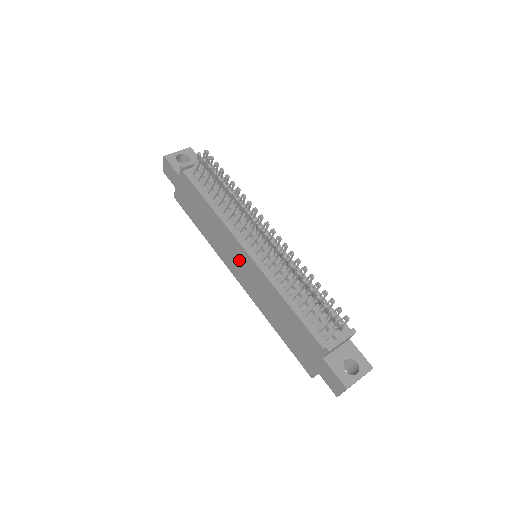
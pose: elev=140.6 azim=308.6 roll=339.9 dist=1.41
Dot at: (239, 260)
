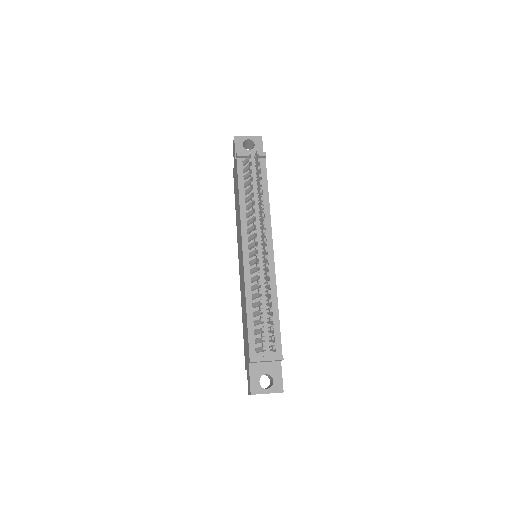
Dot at: occluded
